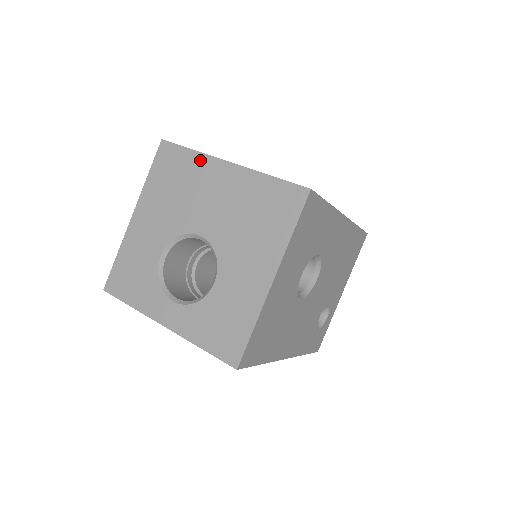
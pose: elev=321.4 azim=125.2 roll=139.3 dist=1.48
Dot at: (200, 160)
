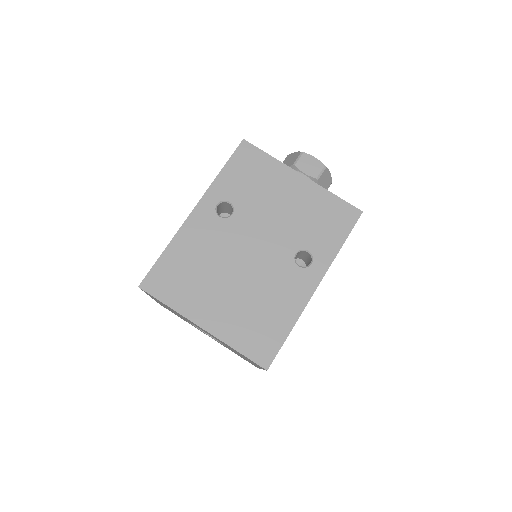
Dot at: occluded
